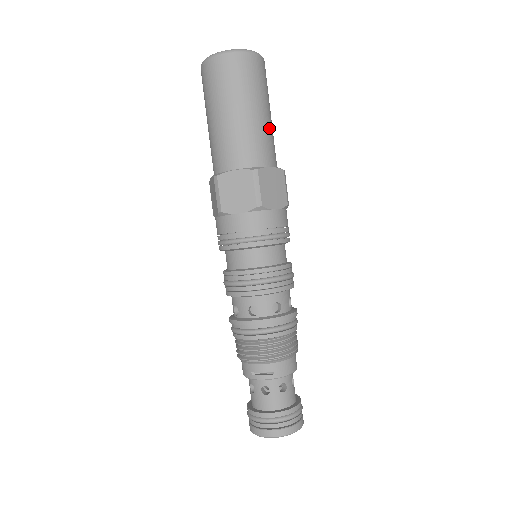
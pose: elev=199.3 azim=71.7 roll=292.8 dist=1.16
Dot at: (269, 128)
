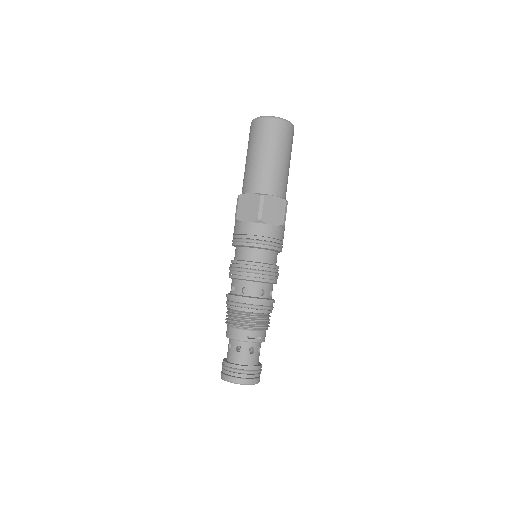
Dot at: occluded
